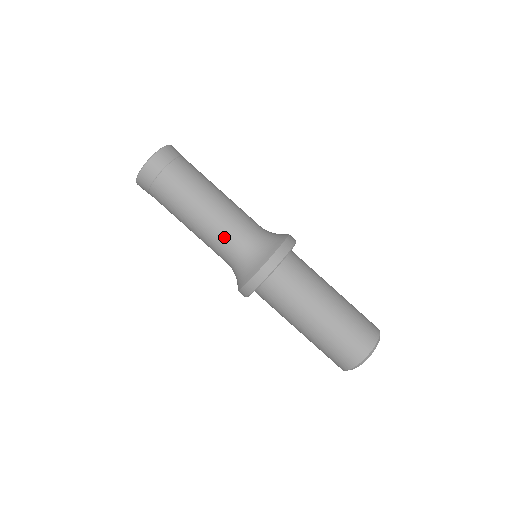
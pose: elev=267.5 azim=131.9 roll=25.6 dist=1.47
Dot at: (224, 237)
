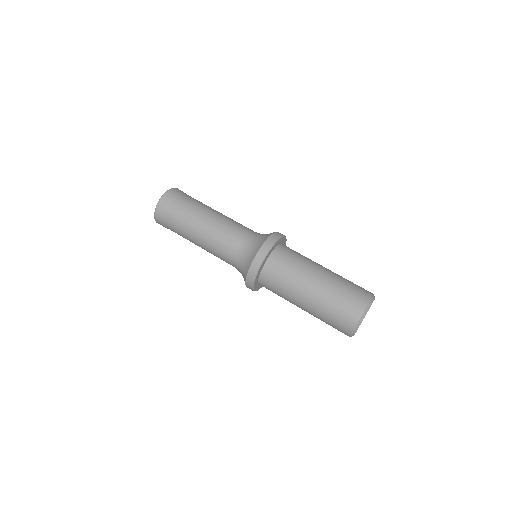
Dot at: (230, 232)
